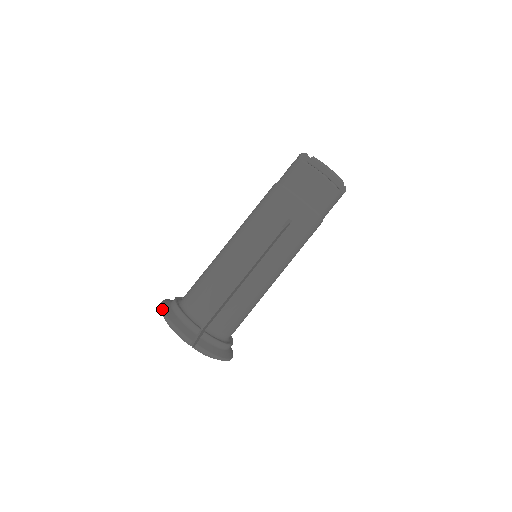
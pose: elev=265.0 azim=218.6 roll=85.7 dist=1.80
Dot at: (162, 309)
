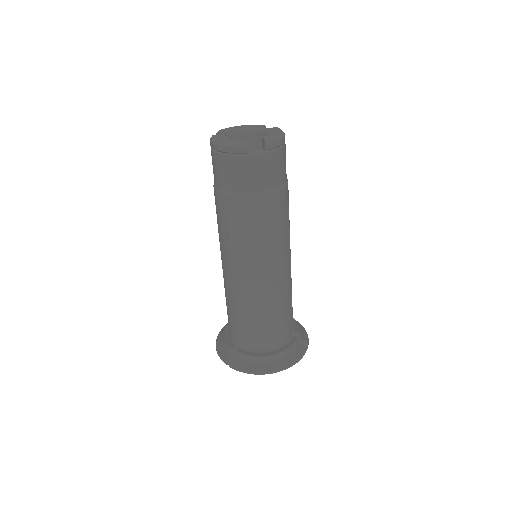
Dot at: (219, 332)
